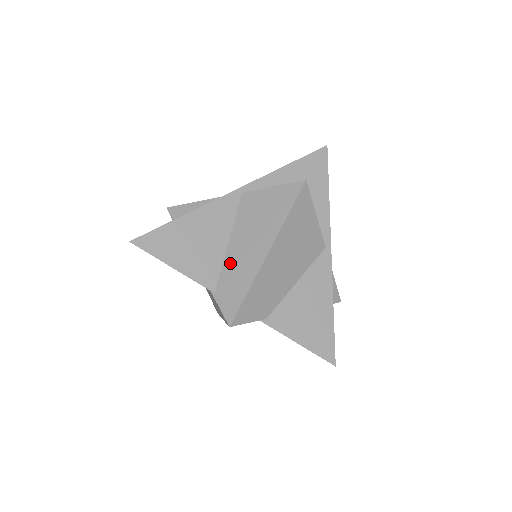
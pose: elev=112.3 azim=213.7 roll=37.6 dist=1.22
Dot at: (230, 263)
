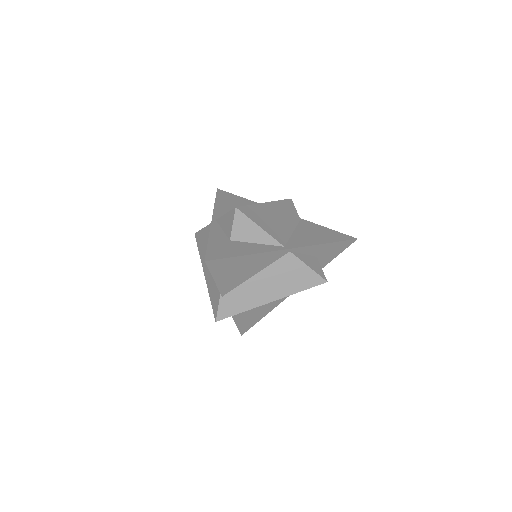
Dot at: (245, 288)
